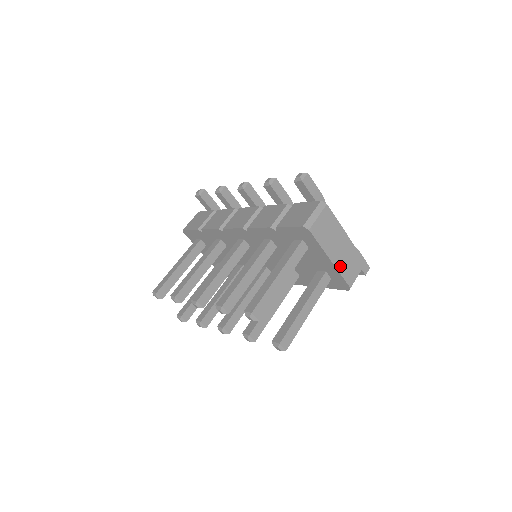
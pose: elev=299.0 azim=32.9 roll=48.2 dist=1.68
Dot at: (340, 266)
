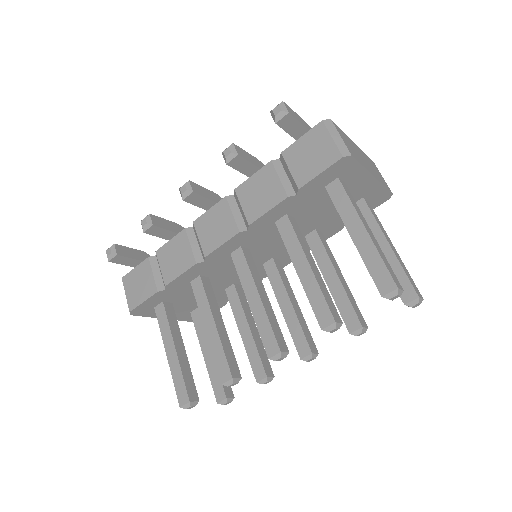
Dot at: (377, 178)
